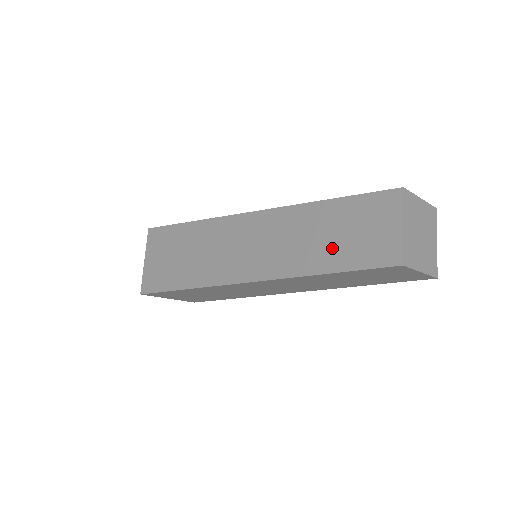
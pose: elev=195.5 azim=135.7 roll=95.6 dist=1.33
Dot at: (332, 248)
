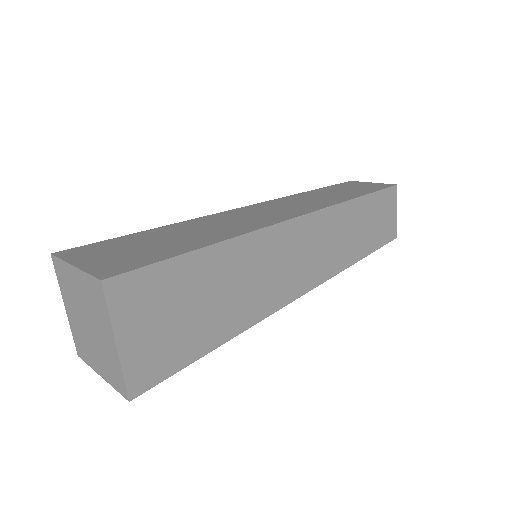
Dot at: (348, 193)
